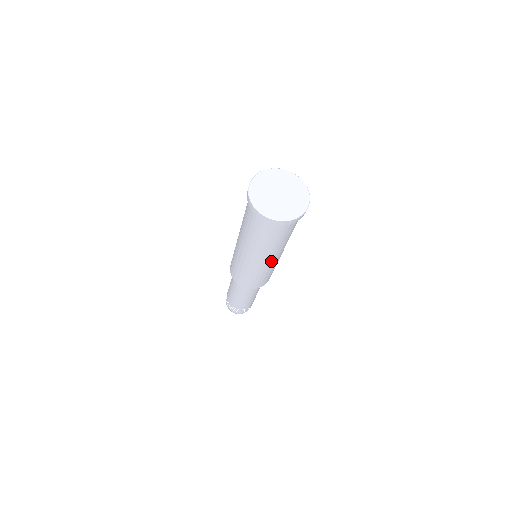
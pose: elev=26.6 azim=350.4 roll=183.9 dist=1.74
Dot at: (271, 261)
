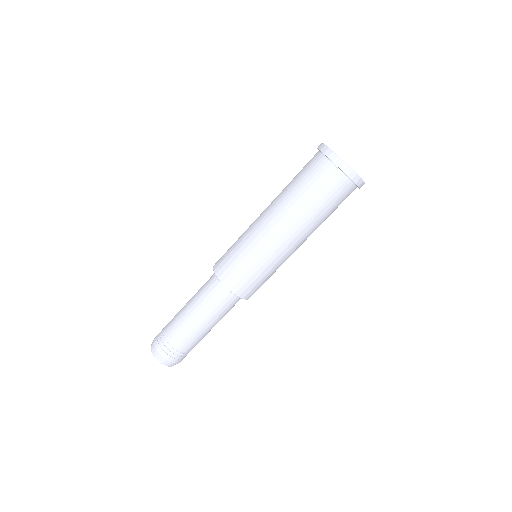
Dot at: (295, 248)
